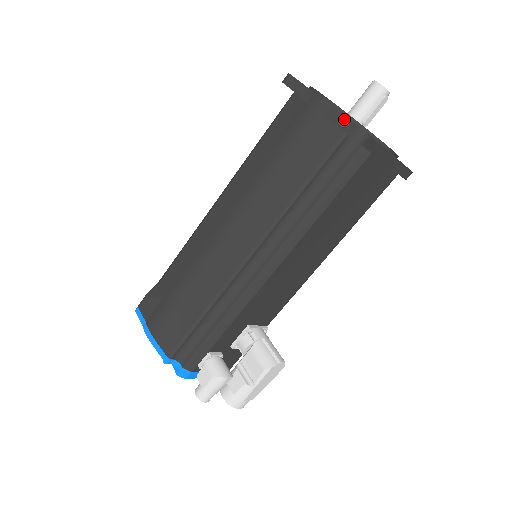
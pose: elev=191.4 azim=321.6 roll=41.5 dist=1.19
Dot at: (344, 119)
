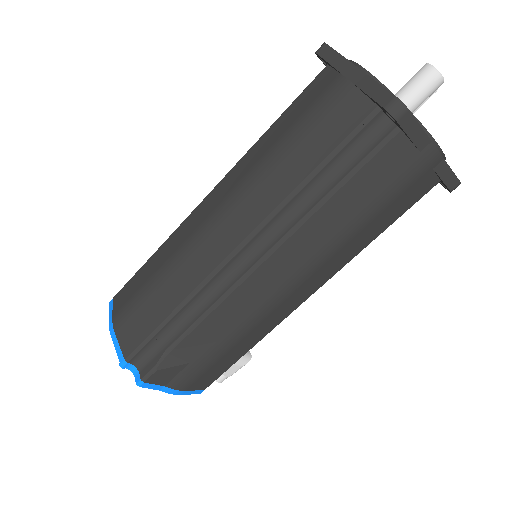
Dot at: (451, 175)
